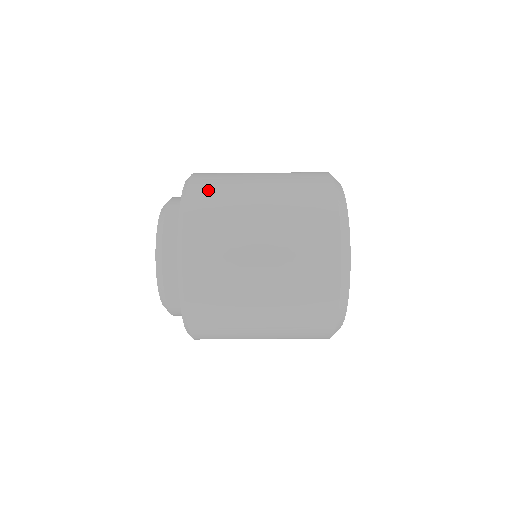
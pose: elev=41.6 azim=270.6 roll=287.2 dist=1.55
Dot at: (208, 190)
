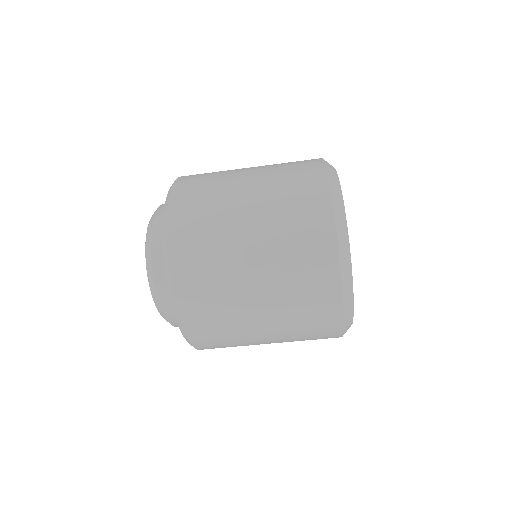
Dot at: (192, 189)
